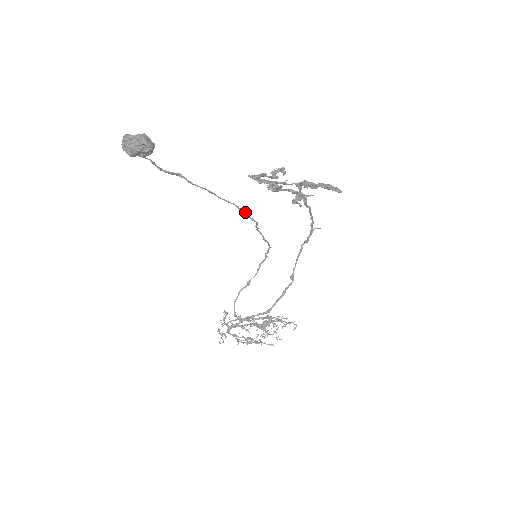
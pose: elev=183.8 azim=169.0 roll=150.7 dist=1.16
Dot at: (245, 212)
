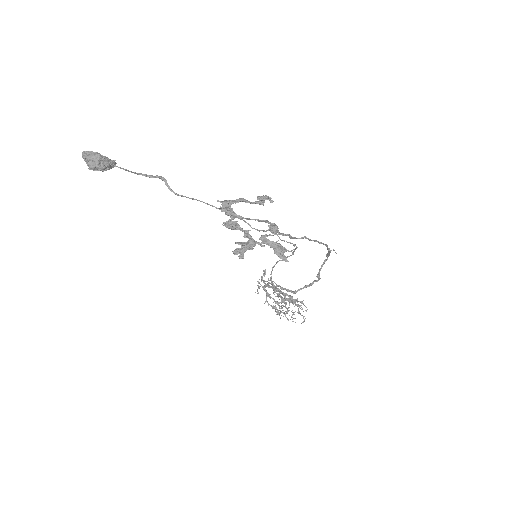
Dot at: (241, 219)
